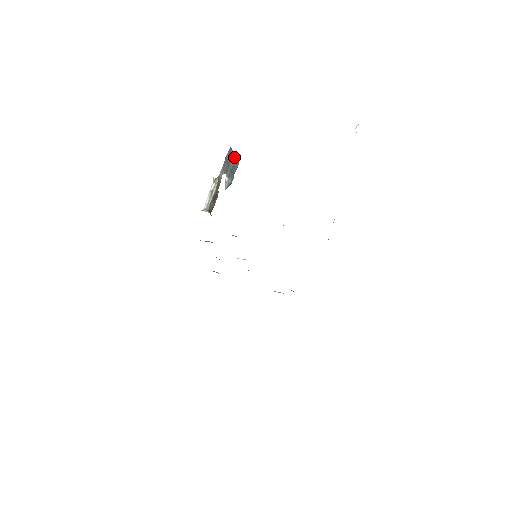
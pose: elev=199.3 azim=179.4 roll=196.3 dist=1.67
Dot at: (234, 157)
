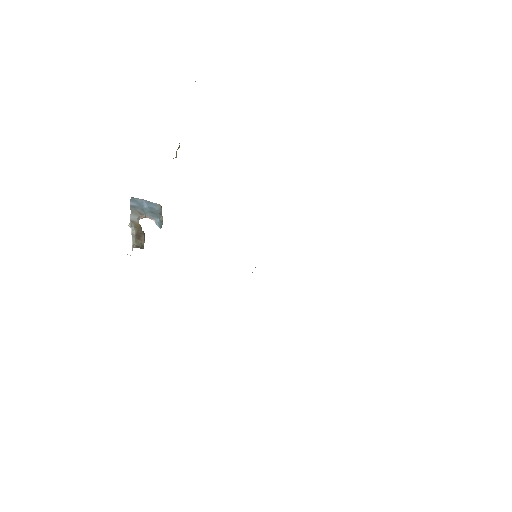
Dot at: (145, 202)
